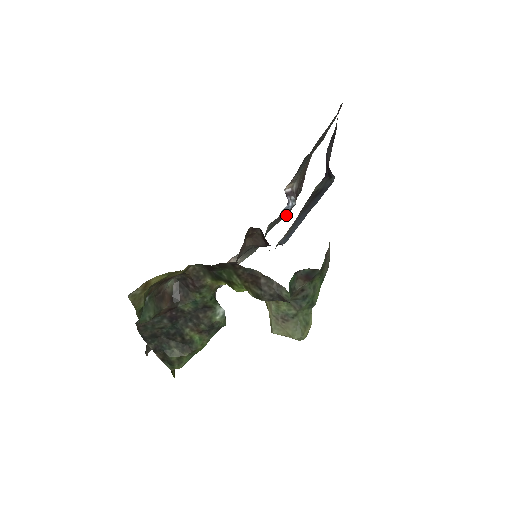
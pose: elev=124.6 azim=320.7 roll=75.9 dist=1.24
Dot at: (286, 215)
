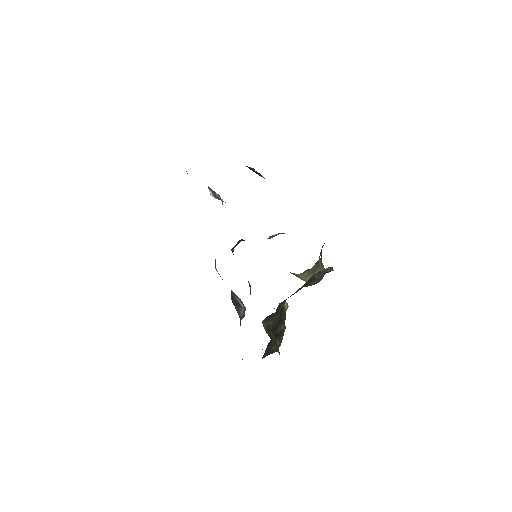
Dot at: occluded
